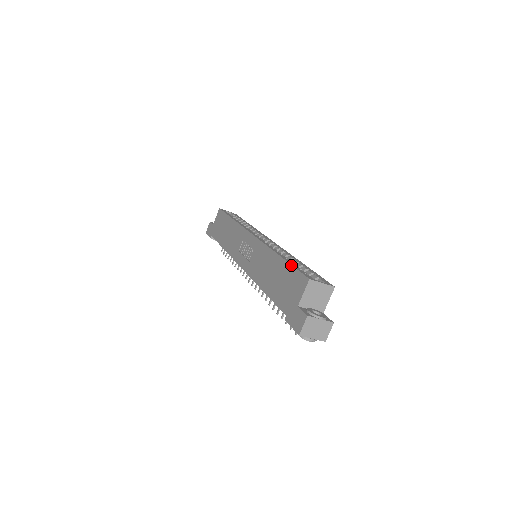
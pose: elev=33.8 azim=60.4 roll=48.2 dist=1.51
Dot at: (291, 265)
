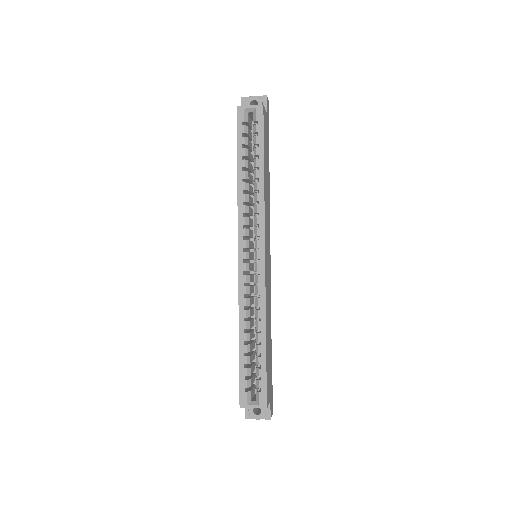
Dot at: (239, 369)
